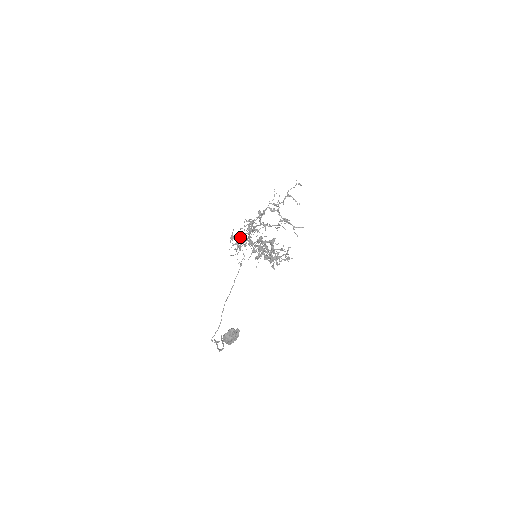
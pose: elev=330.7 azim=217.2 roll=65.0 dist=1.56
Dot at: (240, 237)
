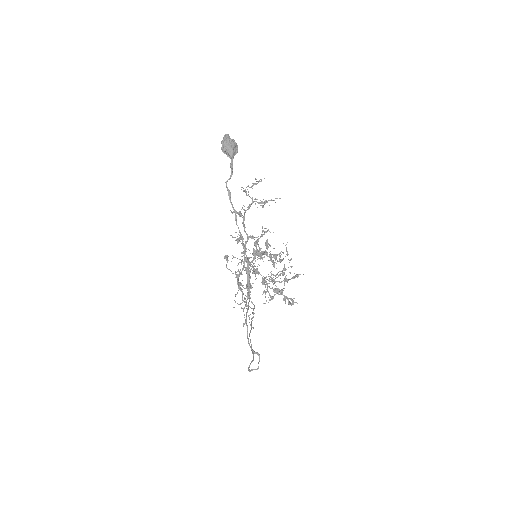
Dot at: (238, 278)
